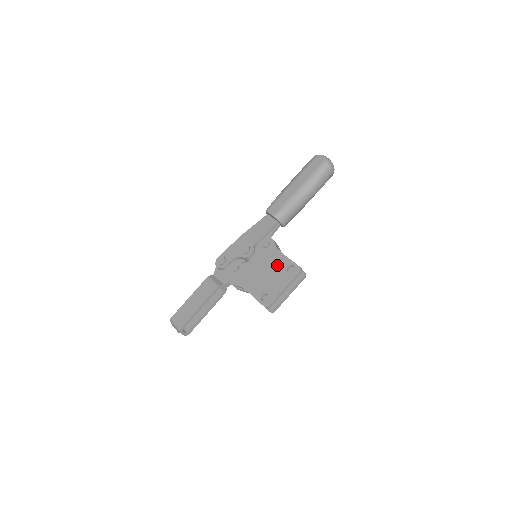
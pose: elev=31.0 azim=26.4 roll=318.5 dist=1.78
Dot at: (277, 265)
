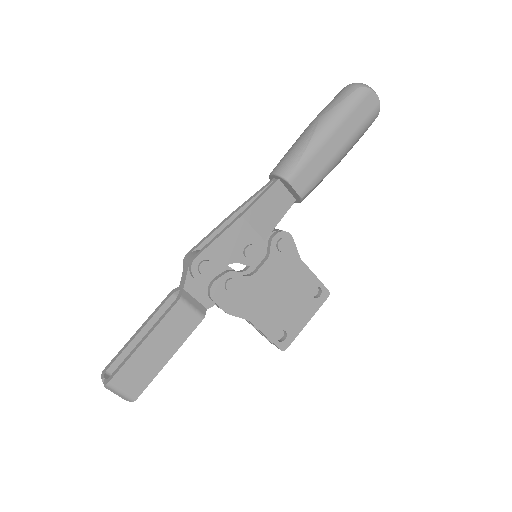
Dot at: (299, 285)
